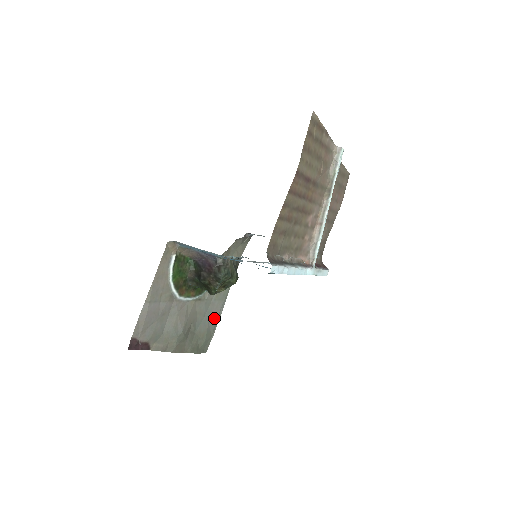
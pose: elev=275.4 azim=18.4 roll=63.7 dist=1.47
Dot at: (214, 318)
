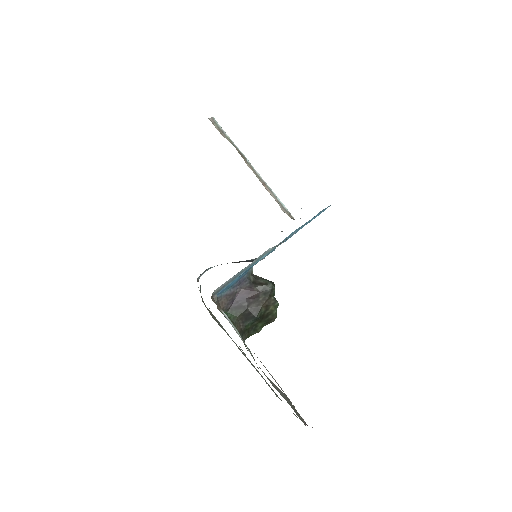
Dot at: occluded
